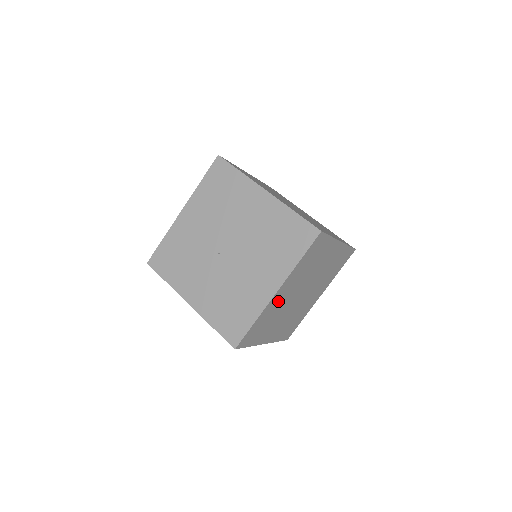
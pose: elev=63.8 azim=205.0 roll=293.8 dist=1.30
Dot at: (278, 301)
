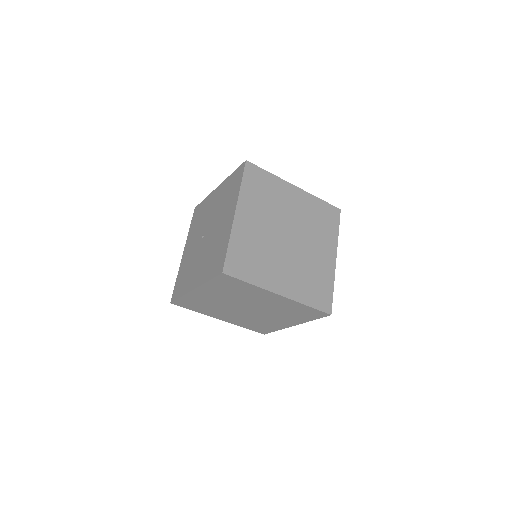
Dot at: (205, 297)
